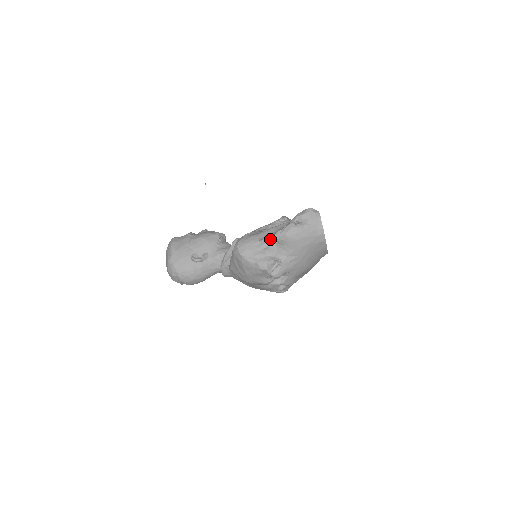
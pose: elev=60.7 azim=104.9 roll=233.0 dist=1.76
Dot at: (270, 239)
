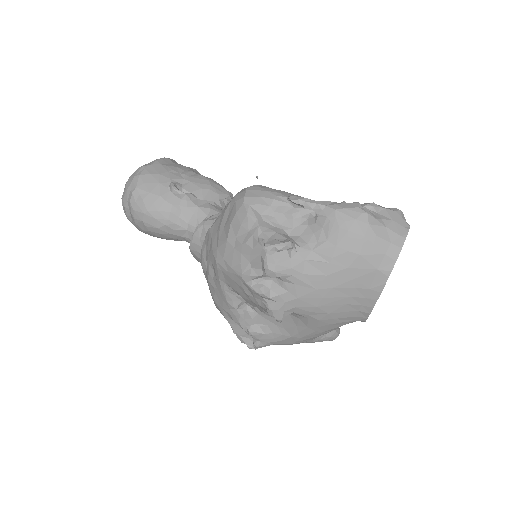
Dot at: (308, 201)
